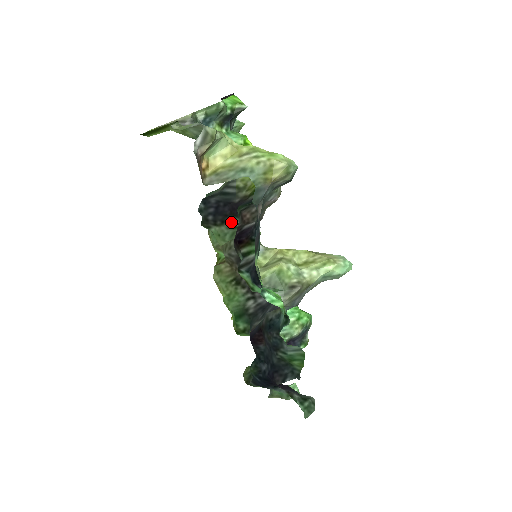
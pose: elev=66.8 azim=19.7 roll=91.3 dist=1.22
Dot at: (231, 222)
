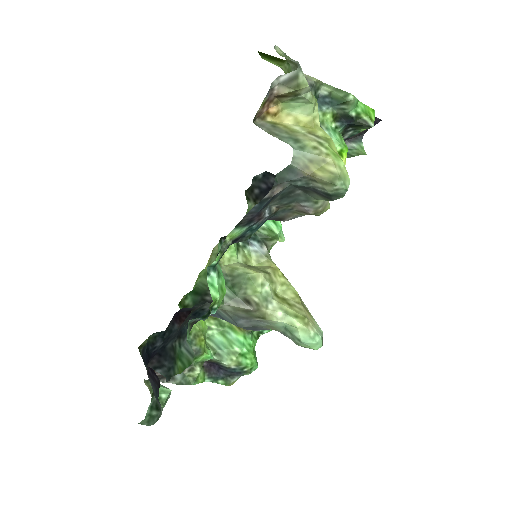
Dot at: occluded
